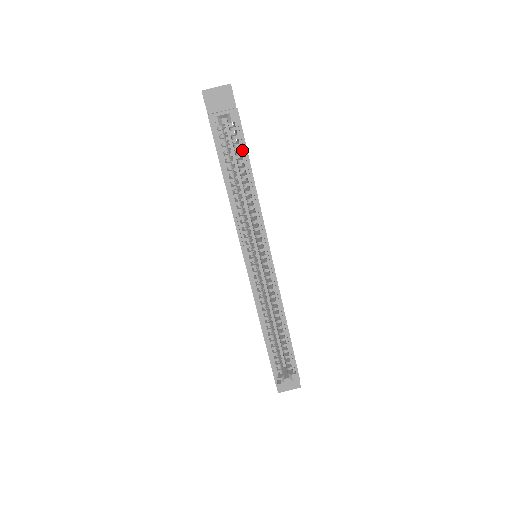
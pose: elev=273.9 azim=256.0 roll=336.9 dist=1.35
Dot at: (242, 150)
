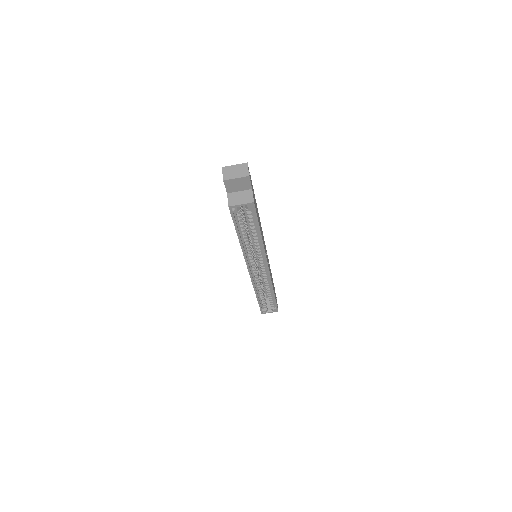
Dot at: (254, 220)
